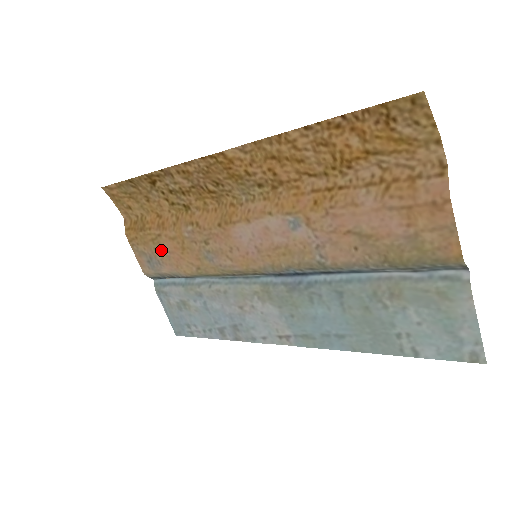
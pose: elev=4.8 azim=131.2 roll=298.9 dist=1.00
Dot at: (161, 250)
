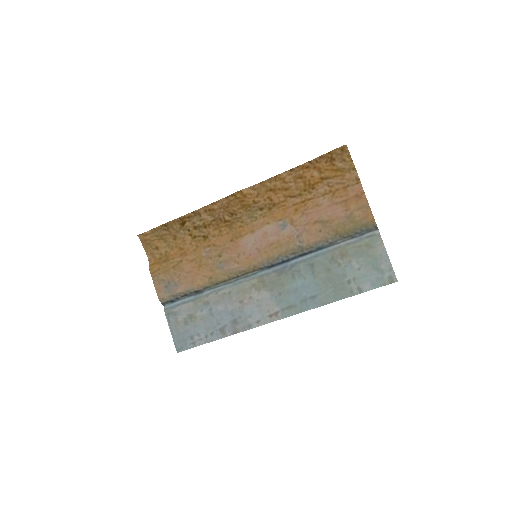
Dot at: (180, 273)
